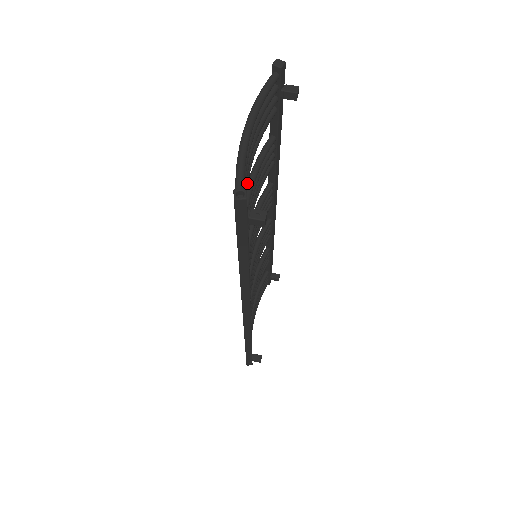
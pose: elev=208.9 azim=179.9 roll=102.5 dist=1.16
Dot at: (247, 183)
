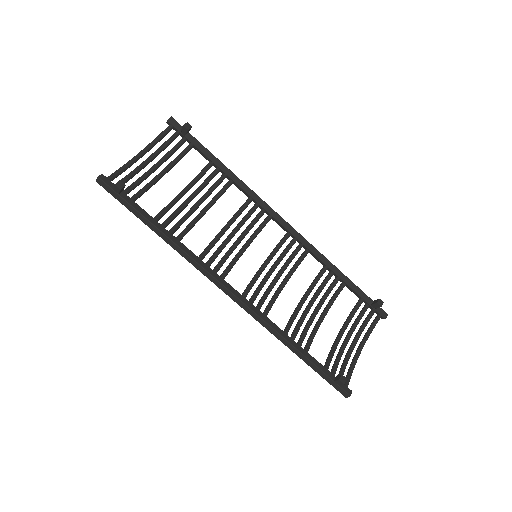
Dot at: (149, 184)
